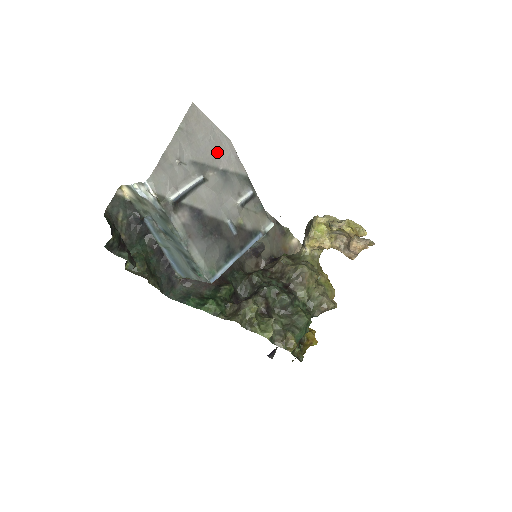
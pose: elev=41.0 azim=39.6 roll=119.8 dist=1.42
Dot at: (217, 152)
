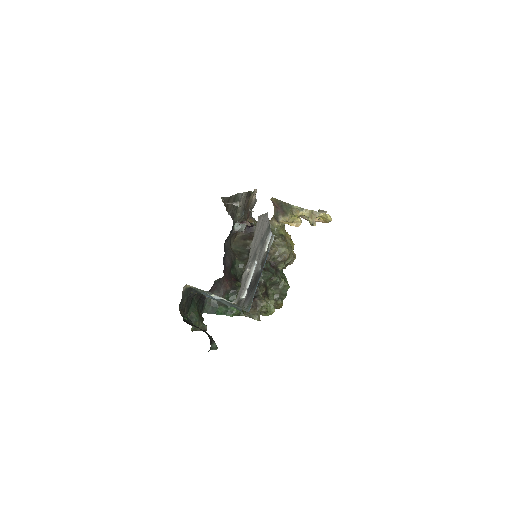
Dot at: (262, 232)
